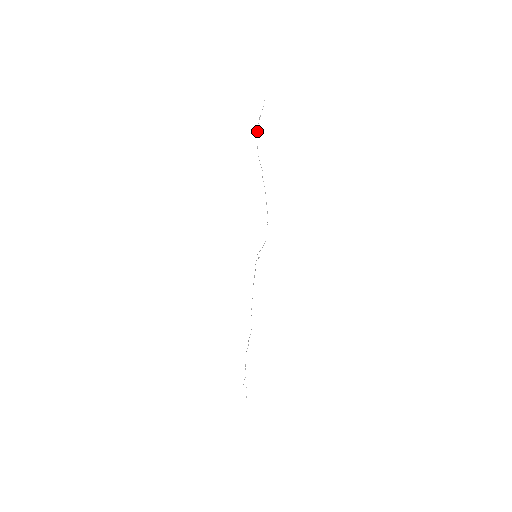
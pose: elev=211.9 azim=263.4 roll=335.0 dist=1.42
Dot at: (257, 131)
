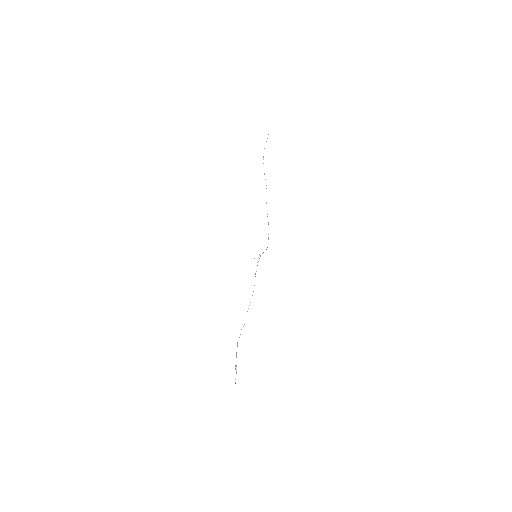
Dot at: occluded
